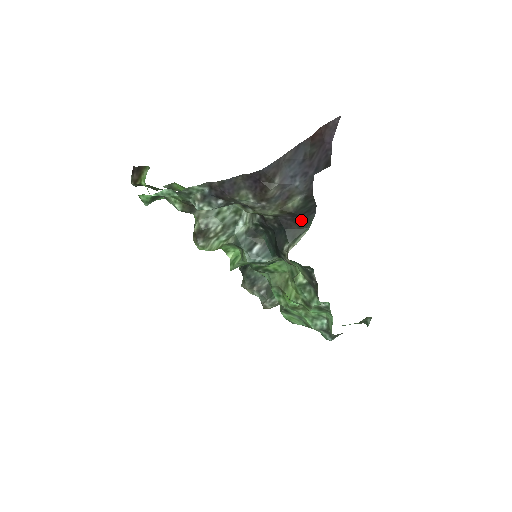
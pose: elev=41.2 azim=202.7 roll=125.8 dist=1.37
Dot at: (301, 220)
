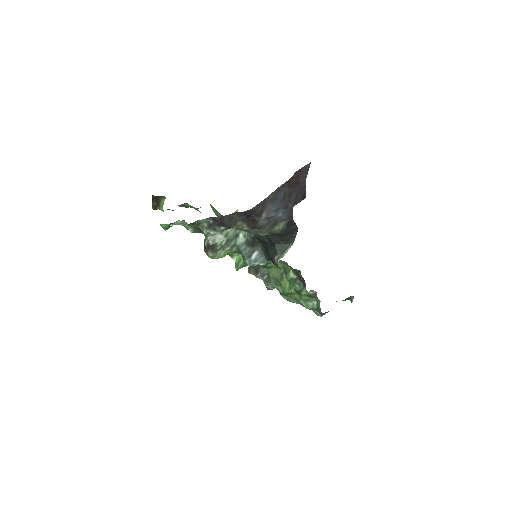
Dot at: (286, 238)
